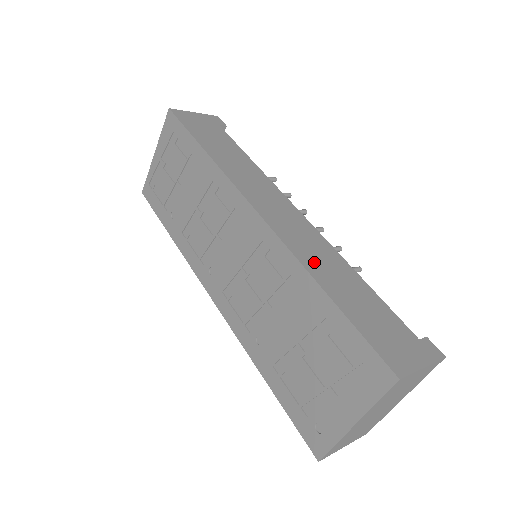
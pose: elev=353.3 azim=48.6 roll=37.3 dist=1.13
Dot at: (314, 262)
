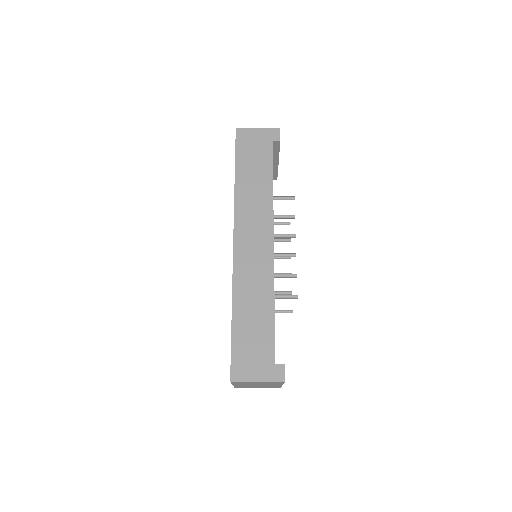
Dot at: (244, 291)
